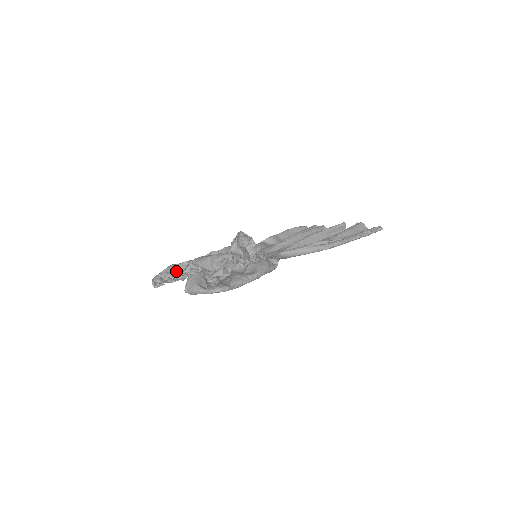
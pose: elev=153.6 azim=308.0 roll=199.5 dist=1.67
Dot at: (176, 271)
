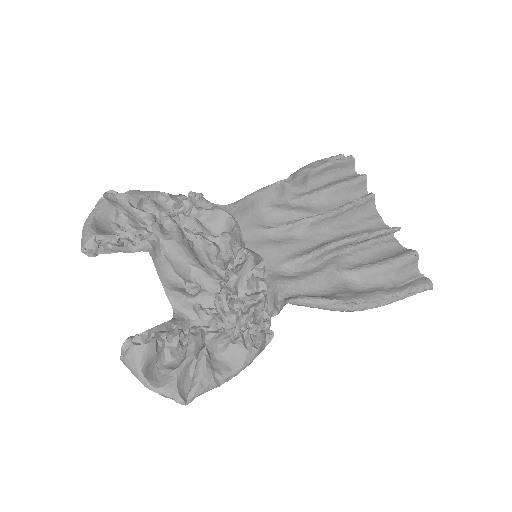
Dot at: (130, 214)
